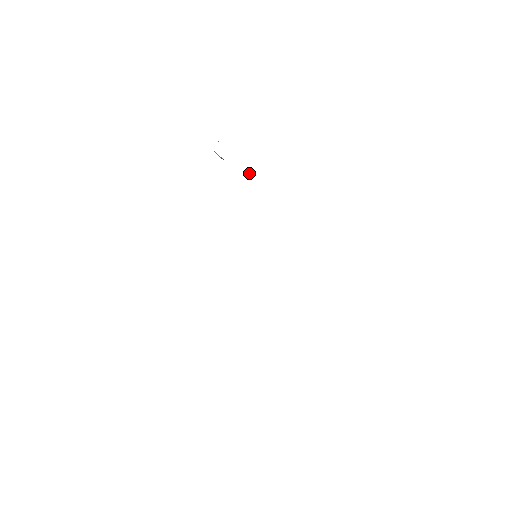
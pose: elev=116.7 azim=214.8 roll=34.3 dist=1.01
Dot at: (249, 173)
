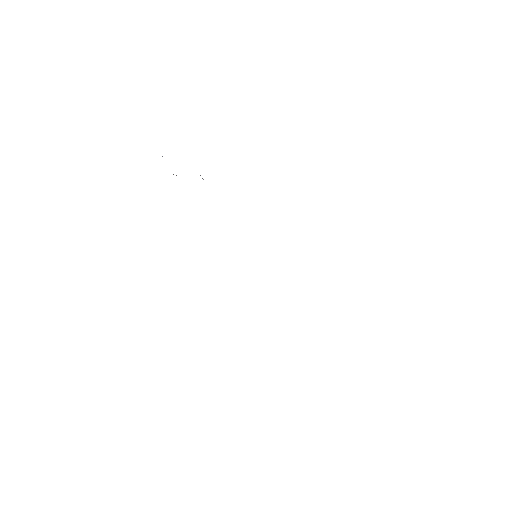
Dot at: (203, 179)
